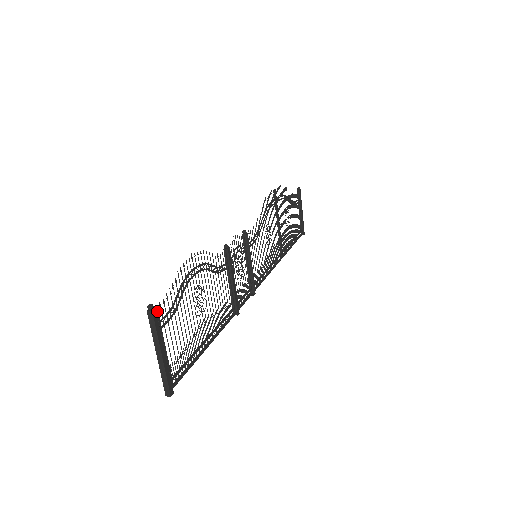
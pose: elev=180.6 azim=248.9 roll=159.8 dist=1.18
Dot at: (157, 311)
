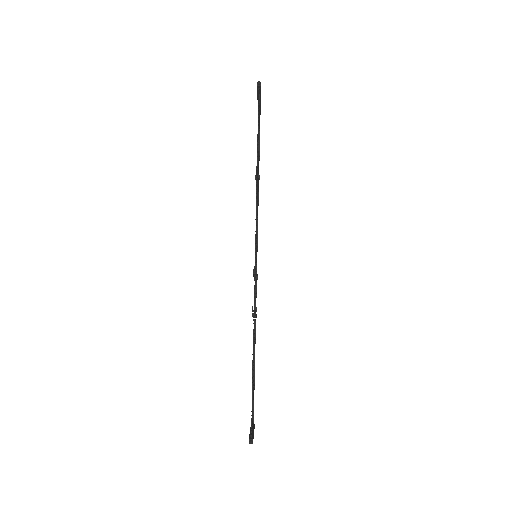
Dot at: (252, 436)
